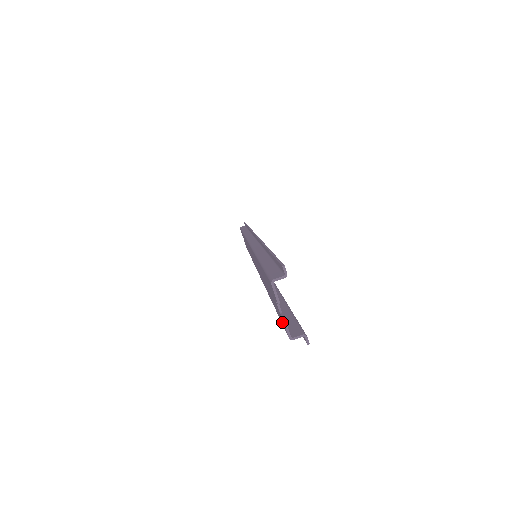
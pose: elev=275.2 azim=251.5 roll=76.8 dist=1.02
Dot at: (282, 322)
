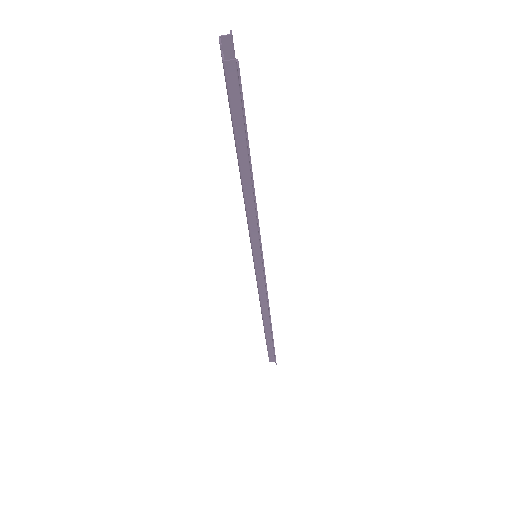
Dot at: occluded
